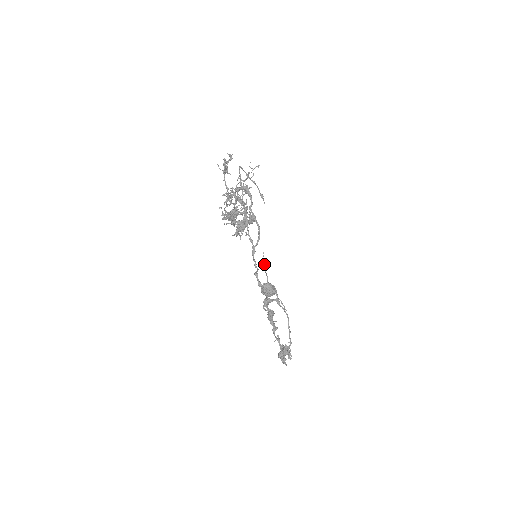
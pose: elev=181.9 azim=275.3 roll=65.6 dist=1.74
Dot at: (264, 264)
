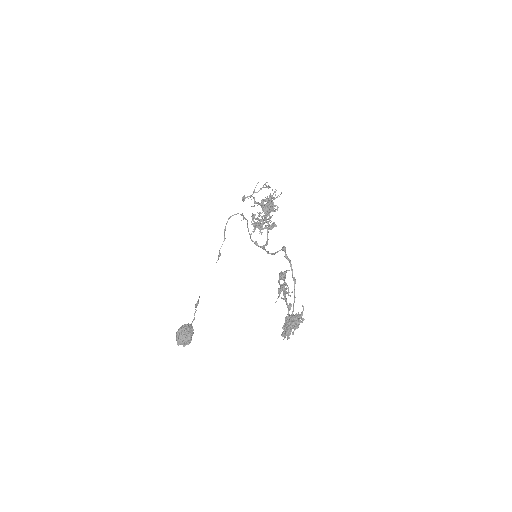
Dot at: (197, 305)
